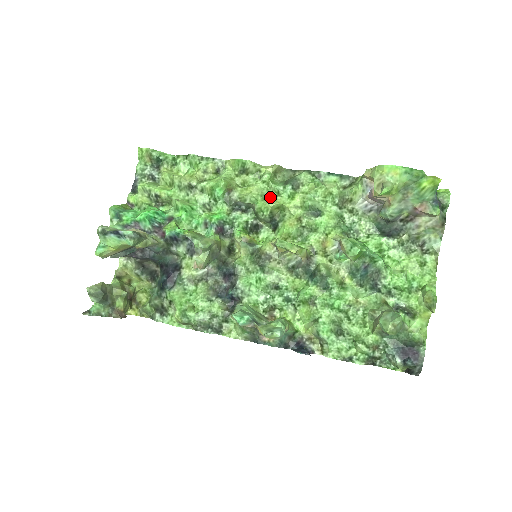
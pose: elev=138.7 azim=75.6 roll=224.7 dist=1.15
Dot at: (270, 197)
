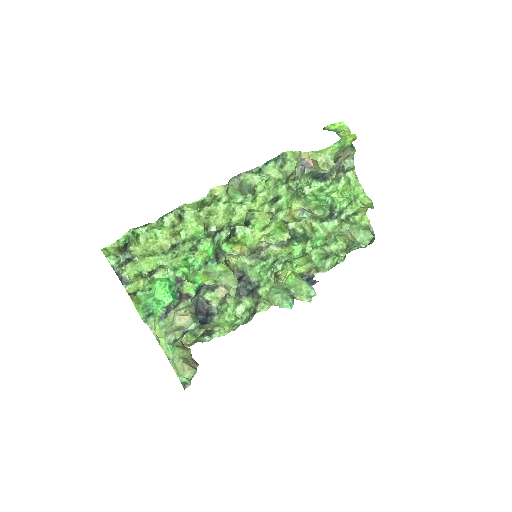
Dot at: (237, 210)
